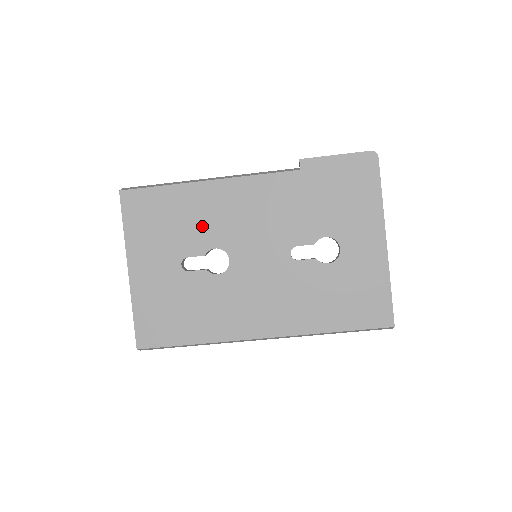
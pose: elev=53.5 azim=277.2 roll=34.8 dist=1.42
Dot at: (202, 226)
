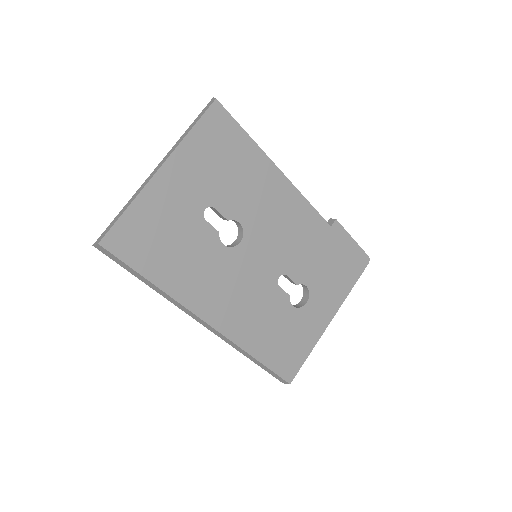
Dot at: (246, 196)
